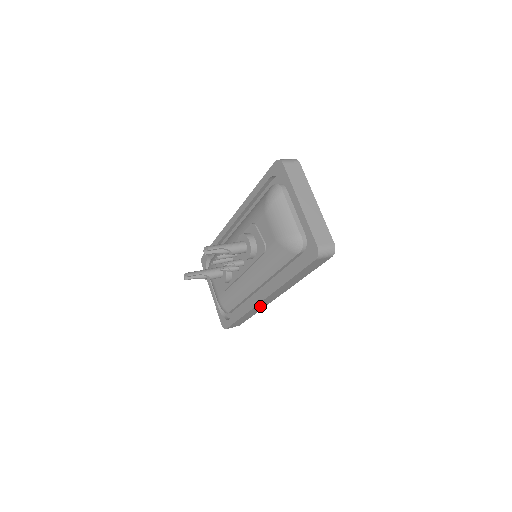
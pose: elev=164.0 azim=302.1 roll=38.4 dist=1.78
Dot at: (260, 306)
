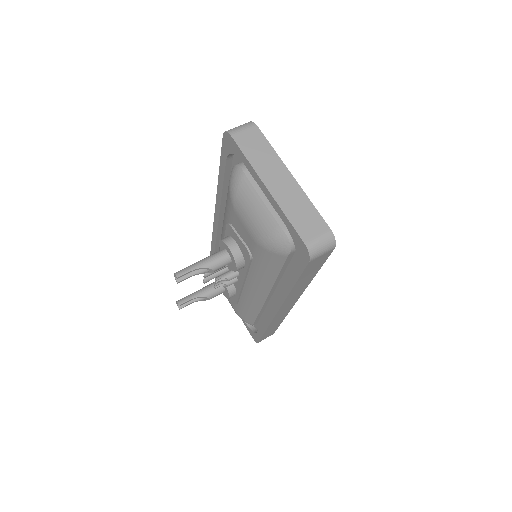
Dot at: (280, 316)
